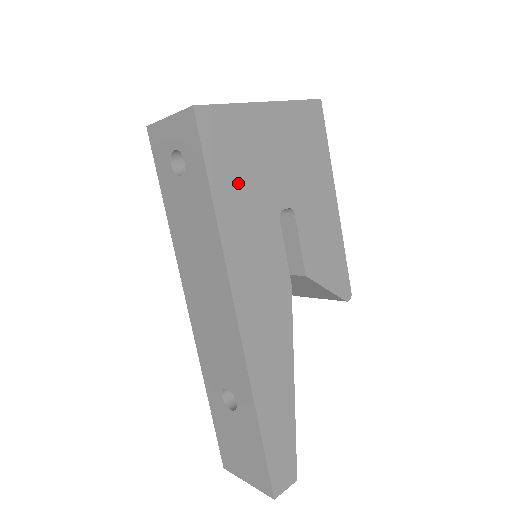
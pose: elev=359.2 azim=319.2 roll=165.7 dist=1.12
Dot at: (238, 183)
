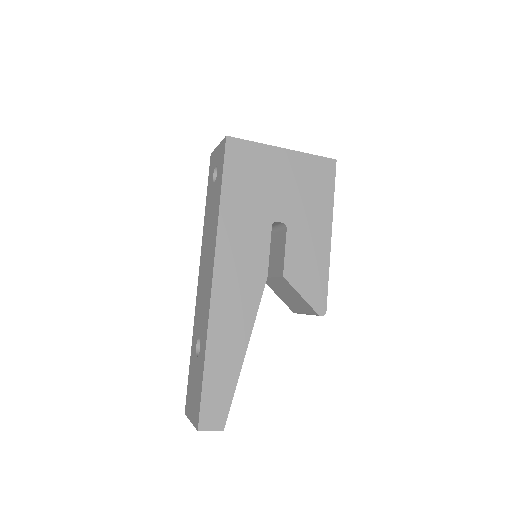
Dot at: (244, 191)
